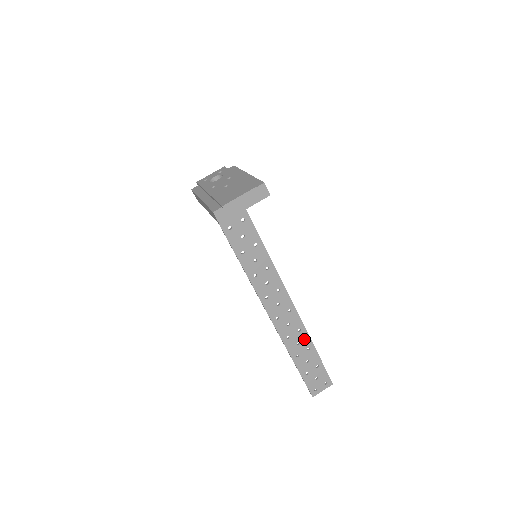
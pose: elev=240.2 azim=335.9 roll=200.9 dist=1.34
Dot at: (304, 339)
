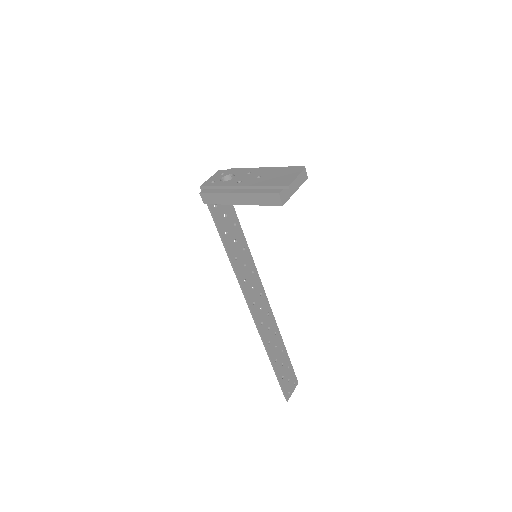
Dot at: (279, 341)
